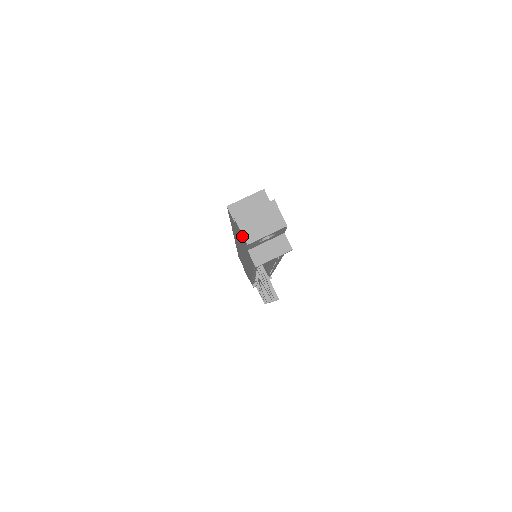
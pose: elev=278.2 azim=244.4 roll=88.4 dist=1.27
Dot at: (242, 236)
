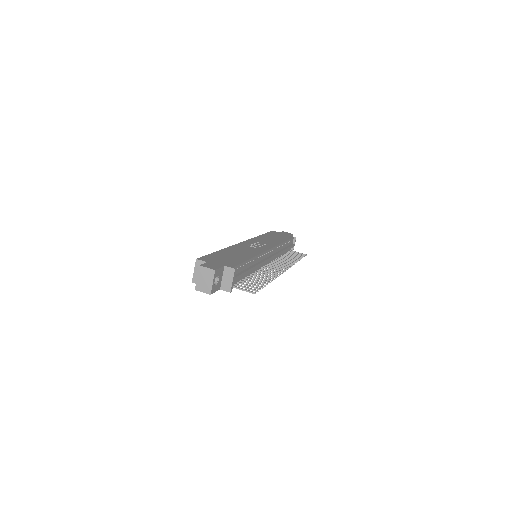
Dot at: occluded
